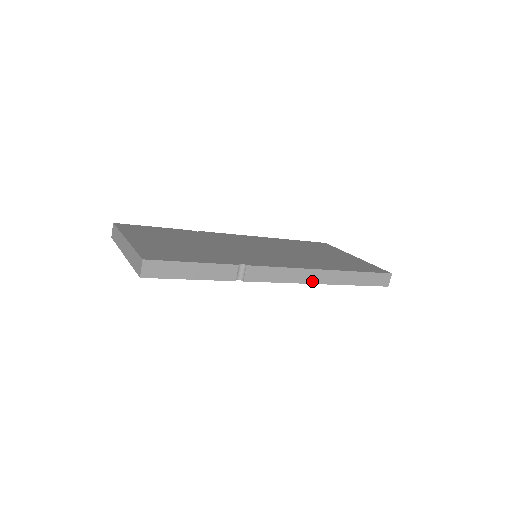
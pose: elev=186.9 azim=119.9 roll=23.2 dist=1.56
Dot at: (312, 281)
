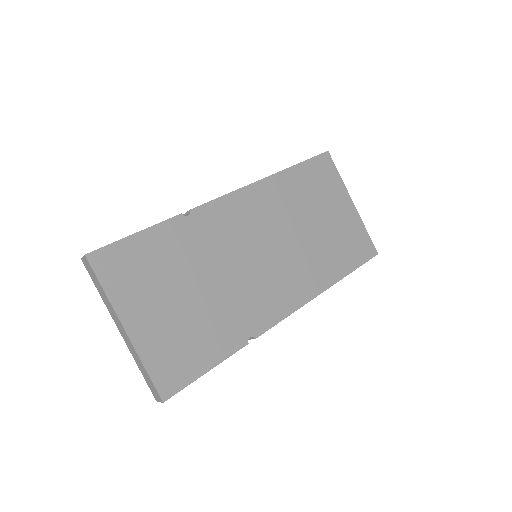
Dot at: occluded
